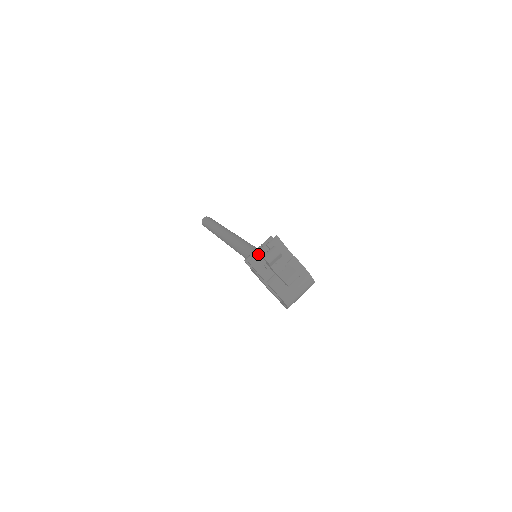
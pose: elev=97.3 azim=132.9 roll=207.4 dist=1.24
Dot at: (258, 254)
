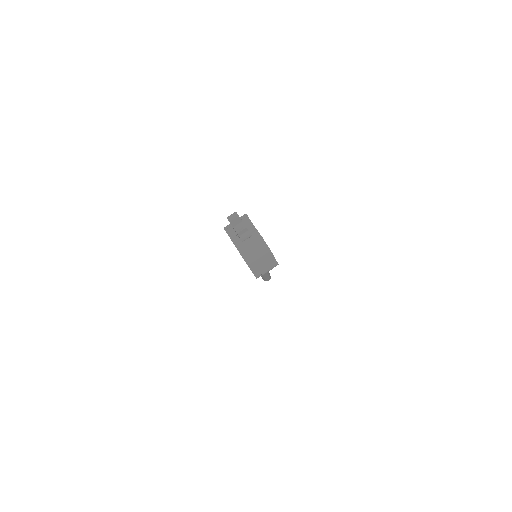
Dot at: occluded
